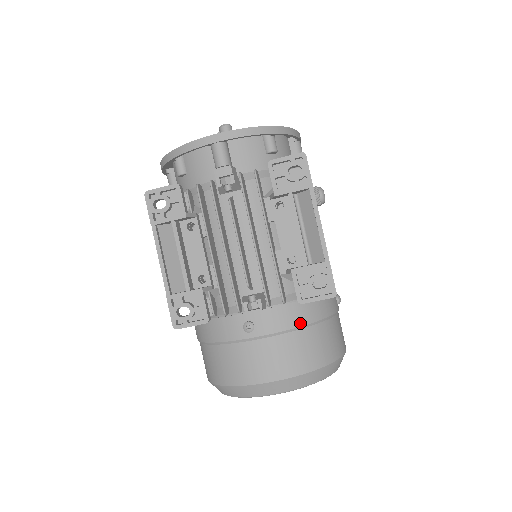
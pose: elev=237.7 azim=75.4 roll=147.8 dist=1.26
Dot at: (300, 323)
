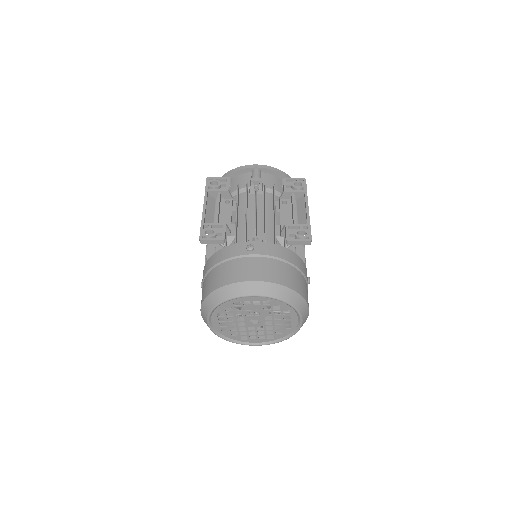
Dot at: (284, 258)
